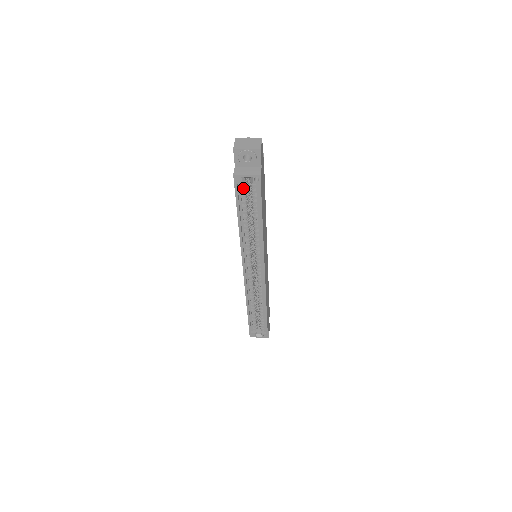
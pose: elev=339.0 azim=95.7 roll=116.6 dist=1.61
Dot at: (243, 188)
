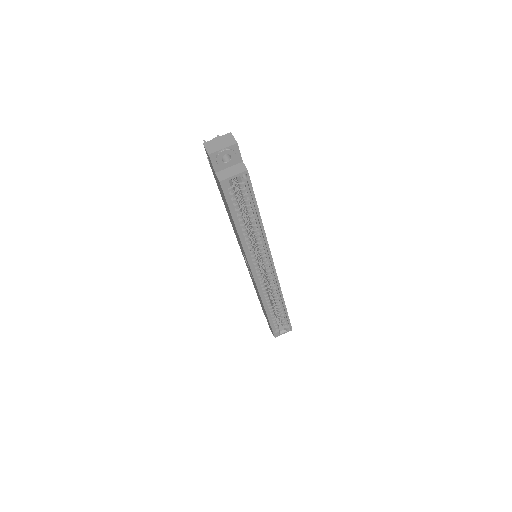
Dot at: (232, 192)
